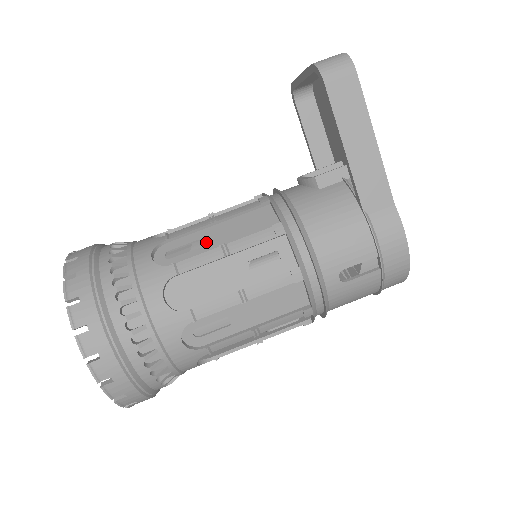
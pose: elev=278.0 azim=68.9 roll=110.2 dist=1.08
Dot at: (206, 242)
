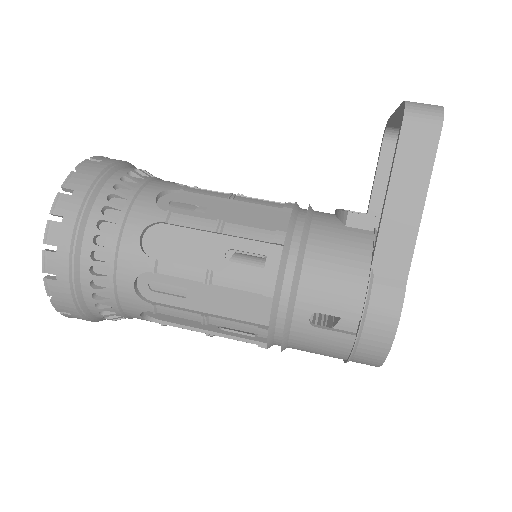
Dot at: (211, 211)
